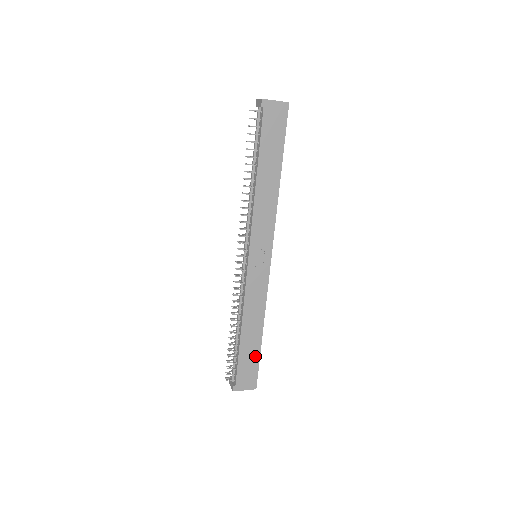
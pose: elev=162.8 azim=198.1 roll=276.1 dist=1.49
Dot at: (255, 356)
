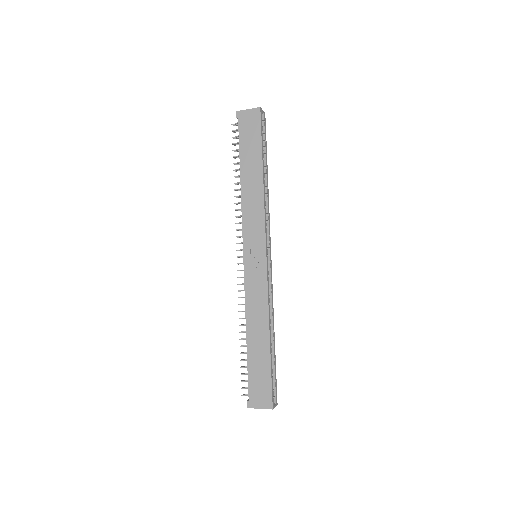
Dot at: (265, 366)
